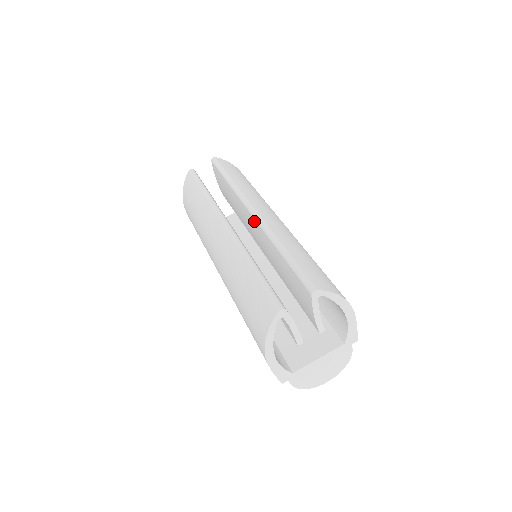
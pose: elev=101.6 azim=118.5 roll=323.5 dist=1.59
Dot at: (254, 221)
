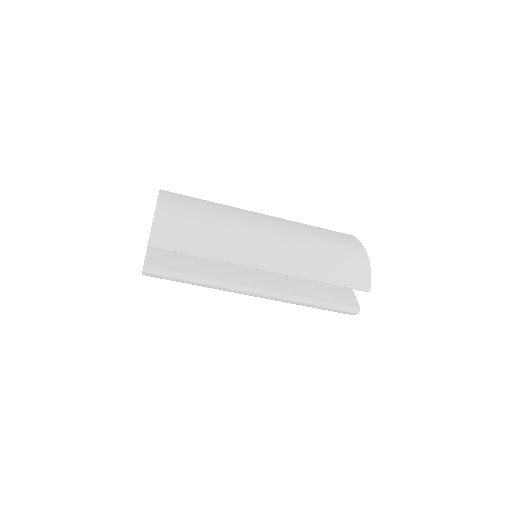
Dot at: occluded
